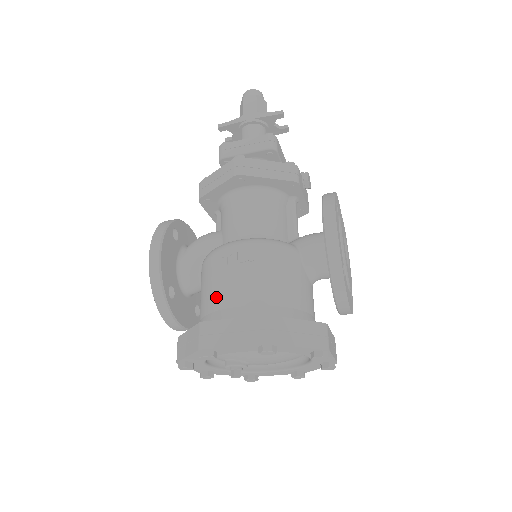
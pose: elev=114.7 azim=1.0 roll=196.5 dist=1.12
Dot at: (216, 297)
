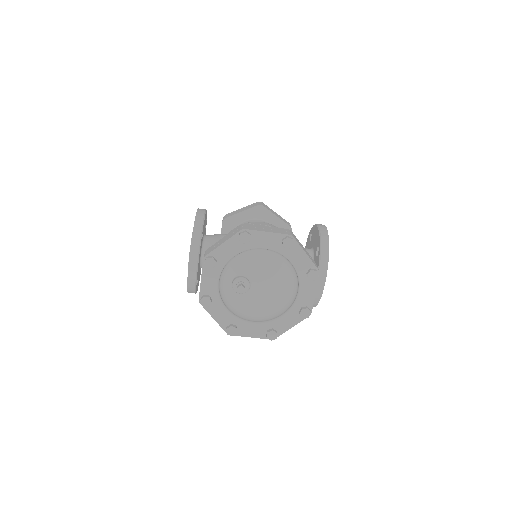
Dot at: occluded
